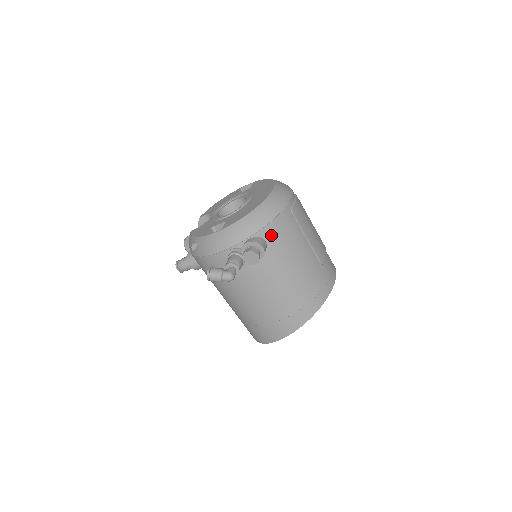
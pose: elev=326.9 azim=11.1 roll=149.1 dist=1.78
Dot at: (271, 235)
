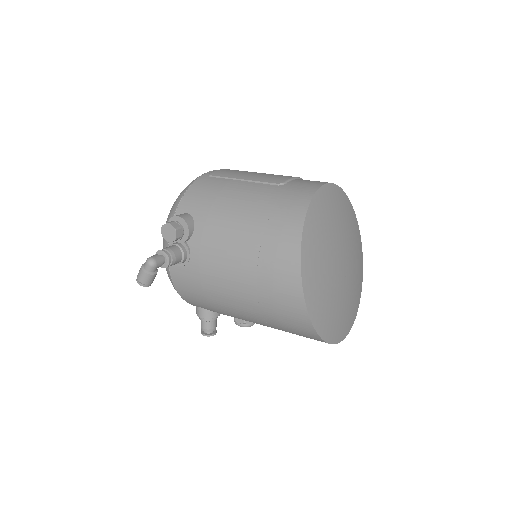
Dot at: (190, 204)
